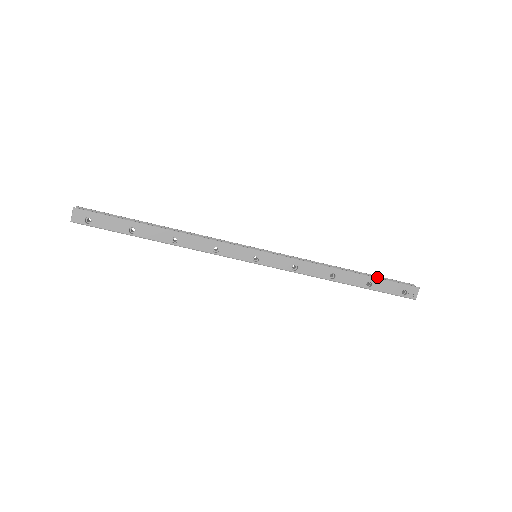
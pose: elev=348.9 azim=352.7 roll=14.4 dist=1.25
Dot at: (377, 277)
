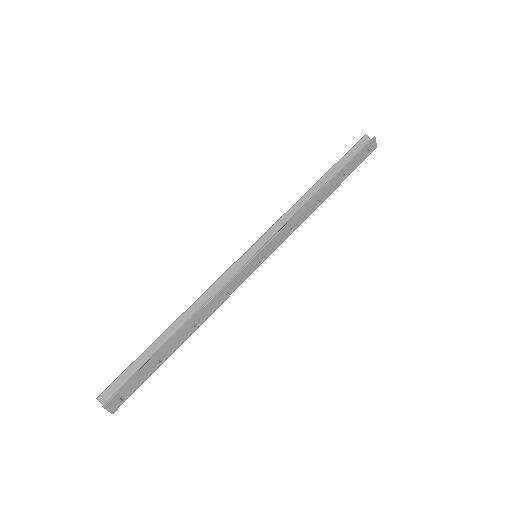
Dot at: (340, 162)
